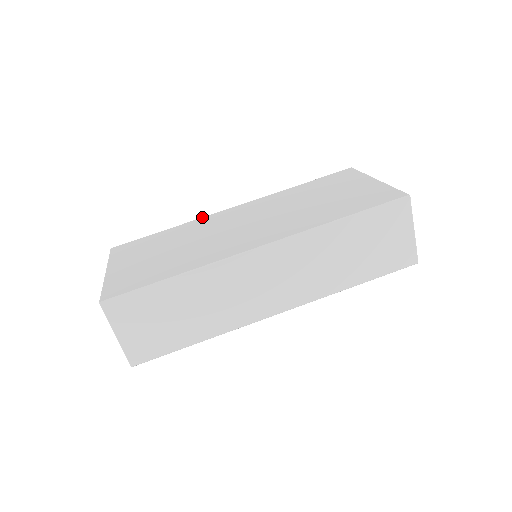
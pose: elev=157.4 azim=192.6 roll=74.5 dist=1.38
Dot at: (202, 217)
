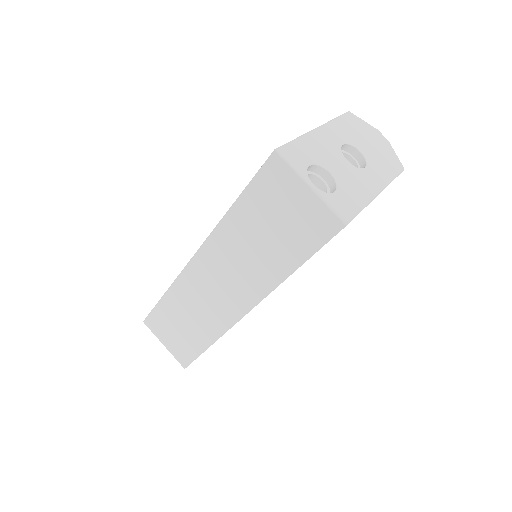
Dot at: occluded
